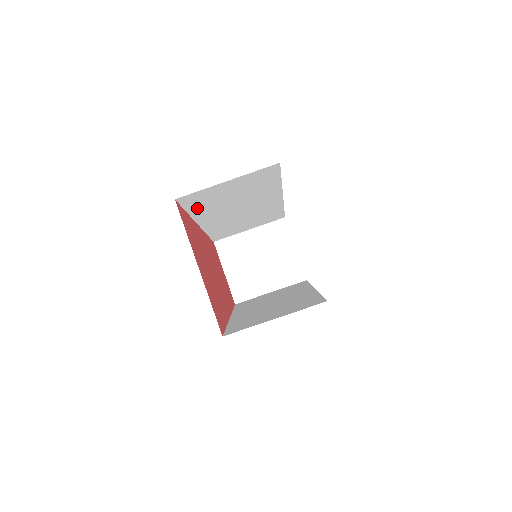
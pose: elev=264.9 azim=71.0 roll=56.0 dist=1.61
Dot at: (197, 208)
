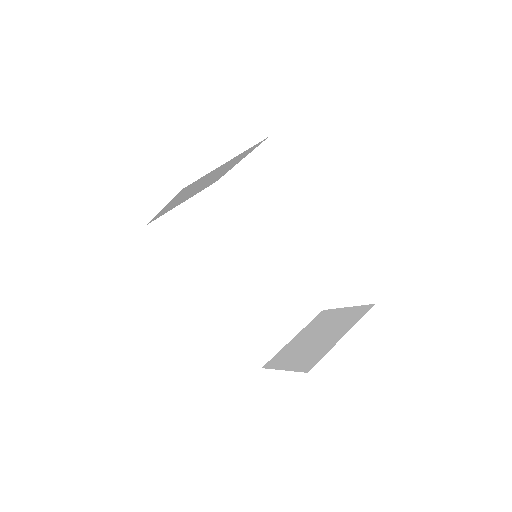
Dot at: (180, 252)
